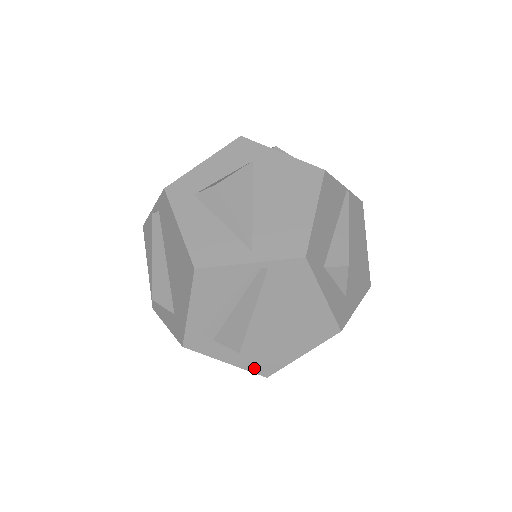
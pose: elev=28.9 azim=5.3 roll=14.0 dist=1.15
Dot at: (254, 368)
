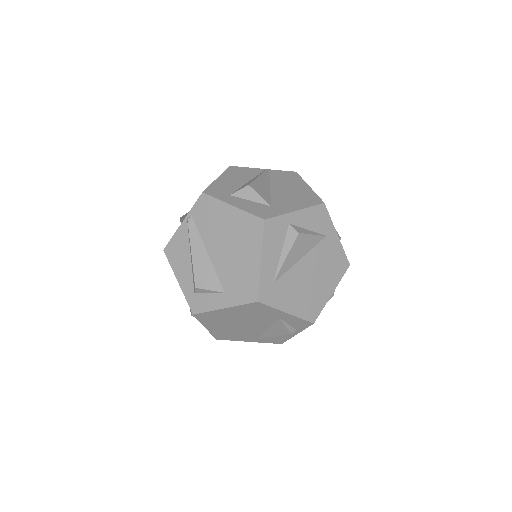
Dot at: (243, 299)
